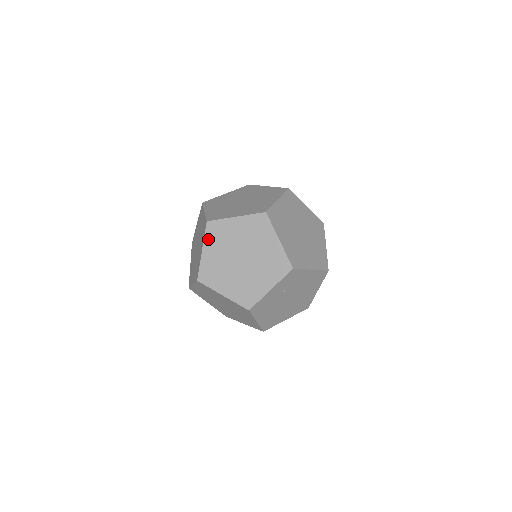
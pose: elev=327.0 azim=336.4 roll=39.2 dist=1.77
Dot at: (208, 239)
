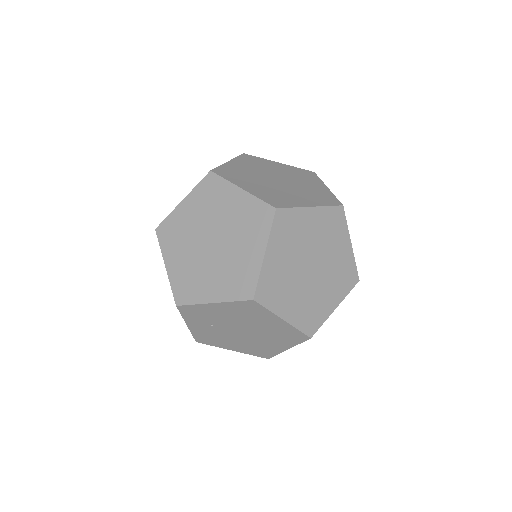
Dot at: occluded
